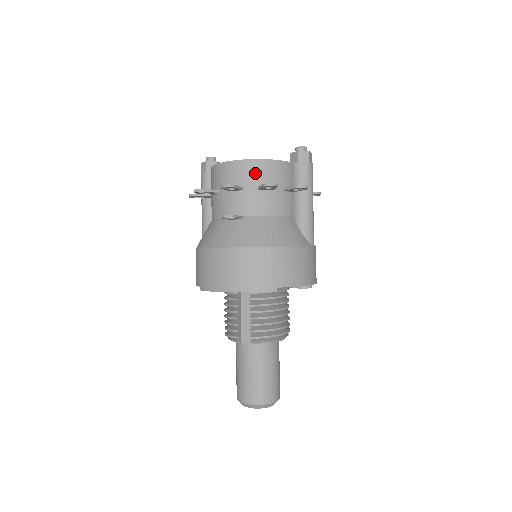
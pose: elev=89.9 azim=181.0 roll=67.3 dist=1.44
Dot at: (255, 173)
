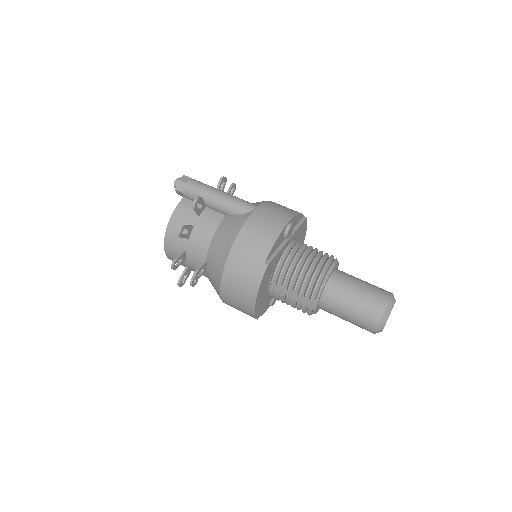
Dot at: (176, 236)
